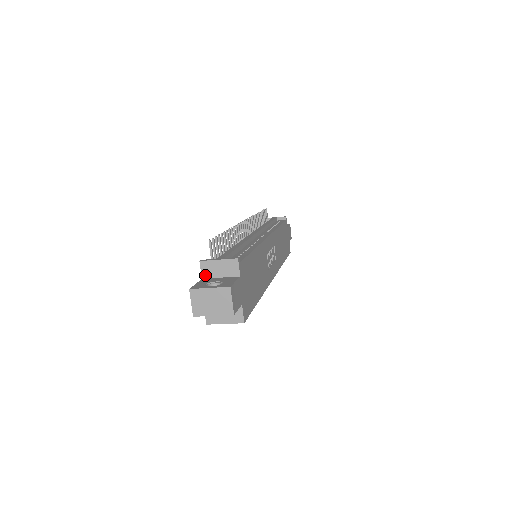
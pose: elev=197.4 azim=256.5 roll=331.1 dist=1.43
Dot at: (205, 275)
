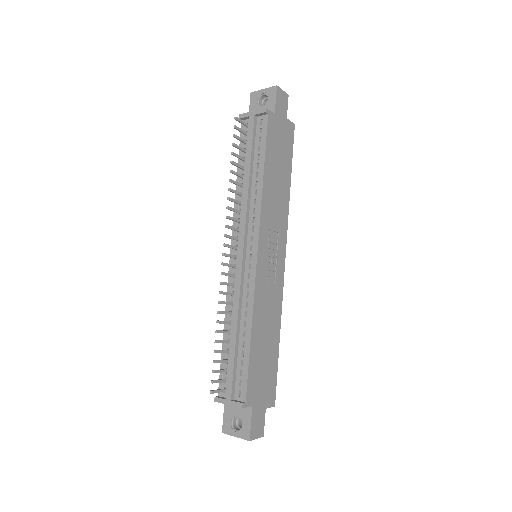
Dot at: occluded
